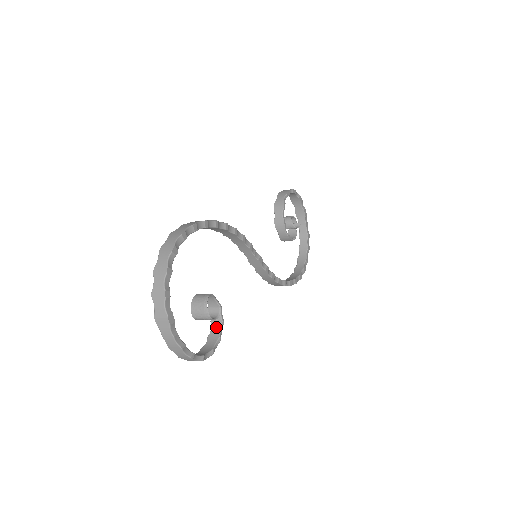
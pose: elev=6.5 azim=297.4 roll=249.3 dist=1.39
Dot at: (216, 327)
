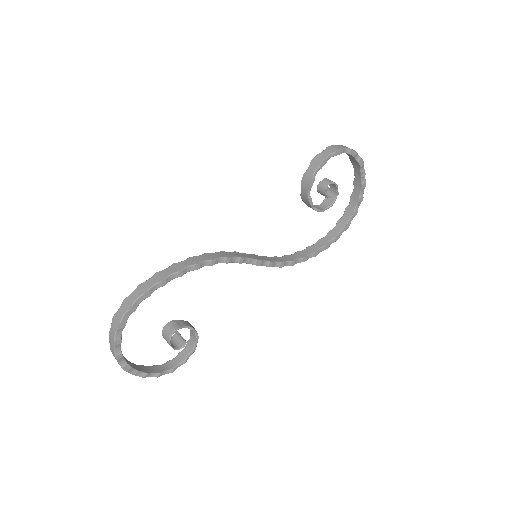
Dot at: (193, 339)
